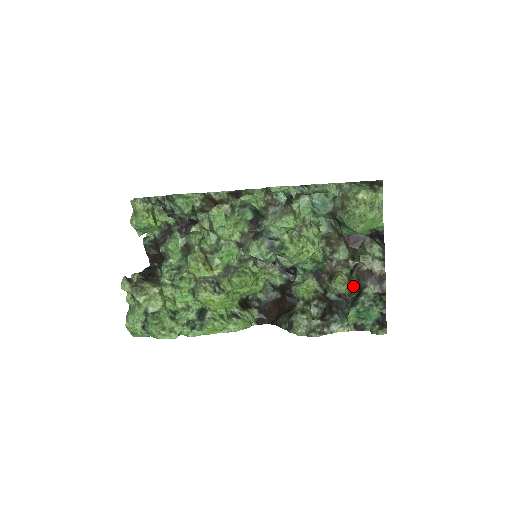
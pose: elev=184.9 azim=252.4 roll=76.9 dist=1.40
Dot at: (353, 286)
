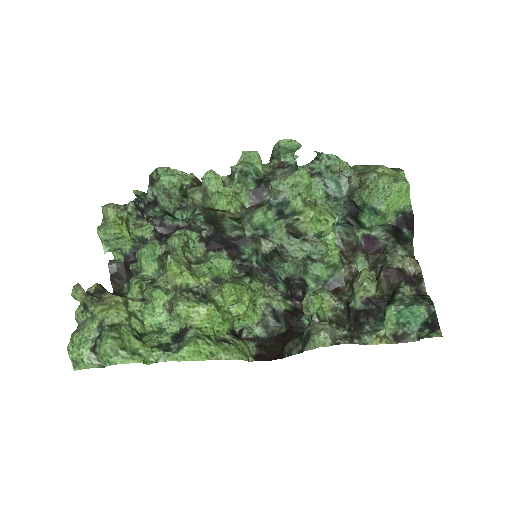
Dot at: (383, 292)
